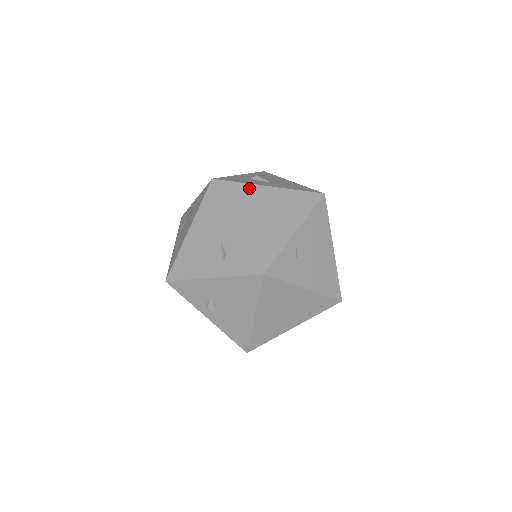
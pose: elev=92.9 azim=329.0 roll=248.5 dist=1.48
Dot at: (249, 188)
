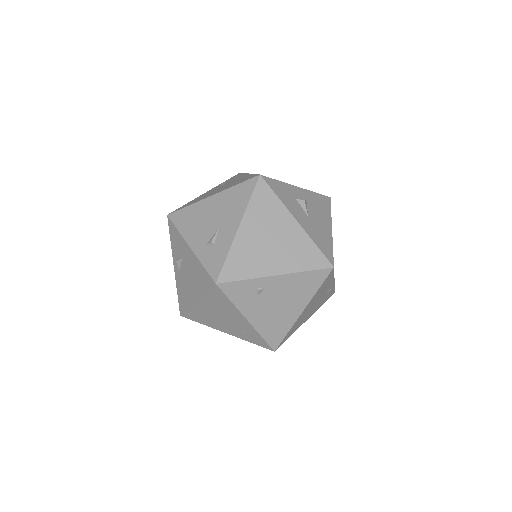
Dot at: (280, 208)
